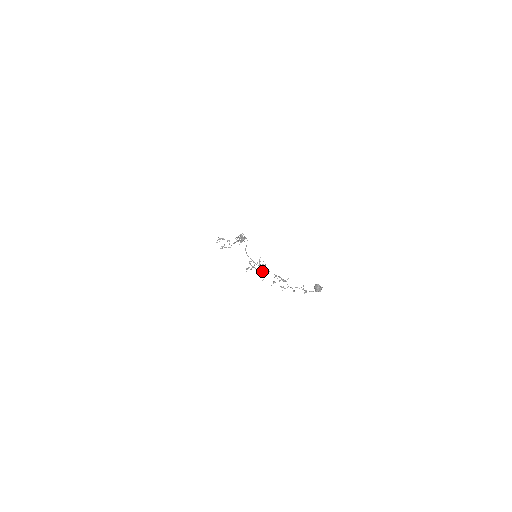
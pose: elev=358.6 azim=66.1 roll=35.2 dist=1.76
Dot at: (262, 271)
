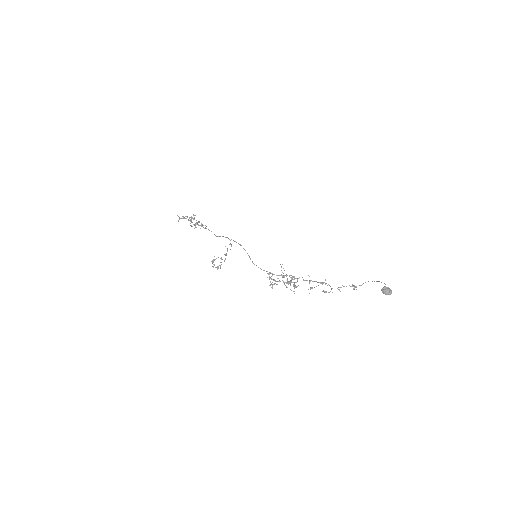
Dot at: (291, 282)
